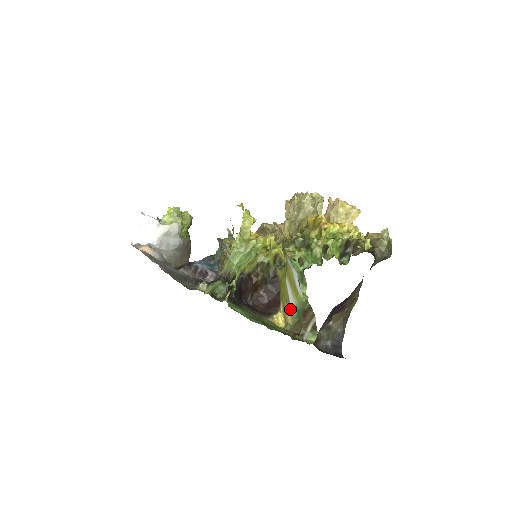
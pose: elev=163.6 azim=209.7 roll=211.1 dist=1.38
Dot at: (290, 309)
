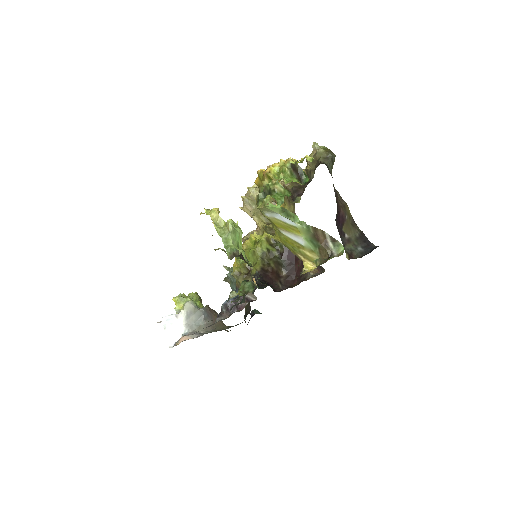
Dot at: (306, 249)
